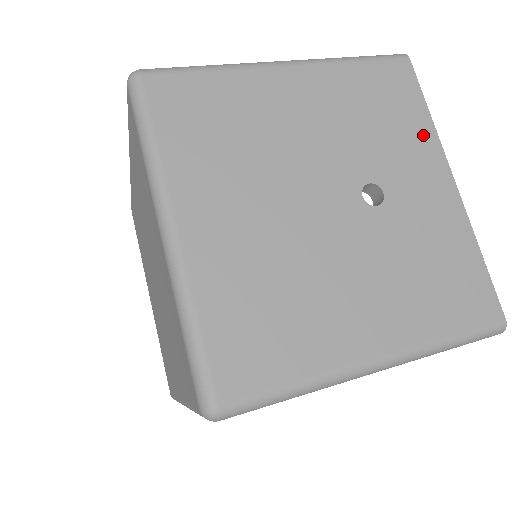
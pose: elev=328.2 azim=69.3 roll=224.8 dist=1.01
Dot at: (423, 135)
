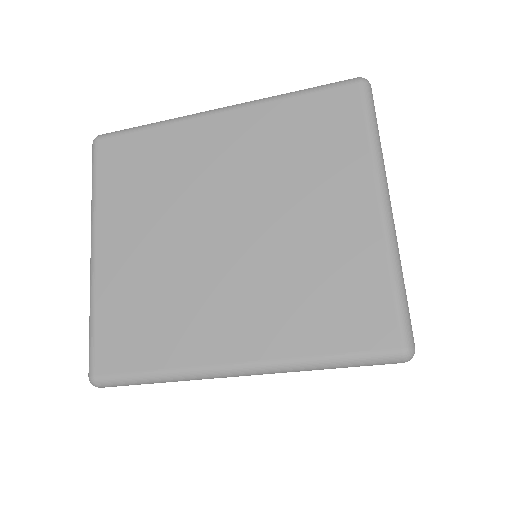
Dot at: occluded
